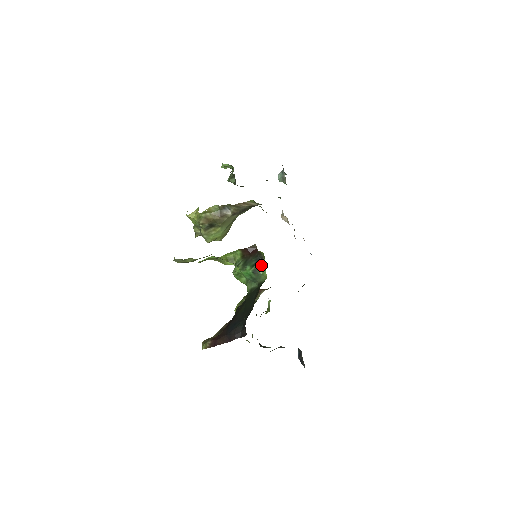
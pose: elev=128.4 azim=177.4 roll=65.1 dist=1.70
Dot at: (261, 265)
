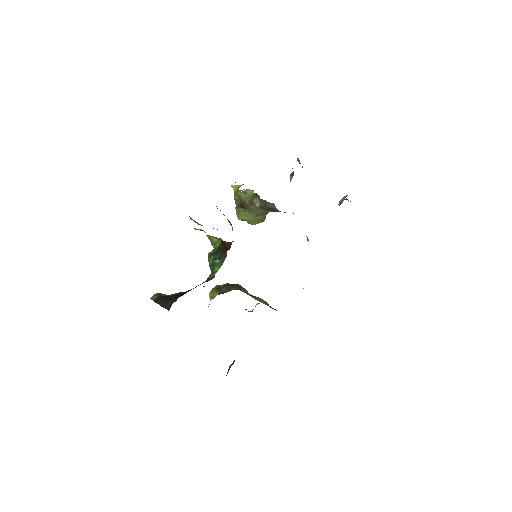
Dot at: (220, 263)
